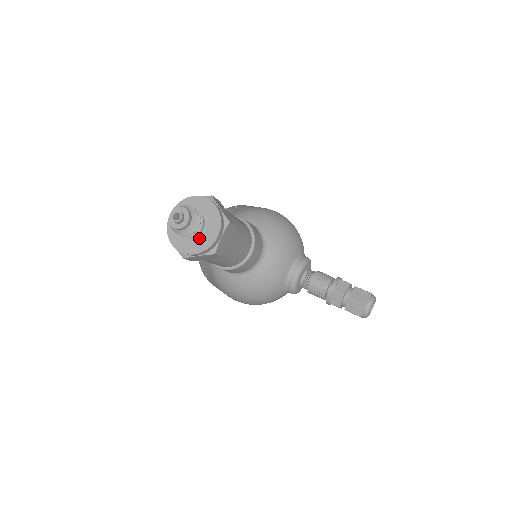
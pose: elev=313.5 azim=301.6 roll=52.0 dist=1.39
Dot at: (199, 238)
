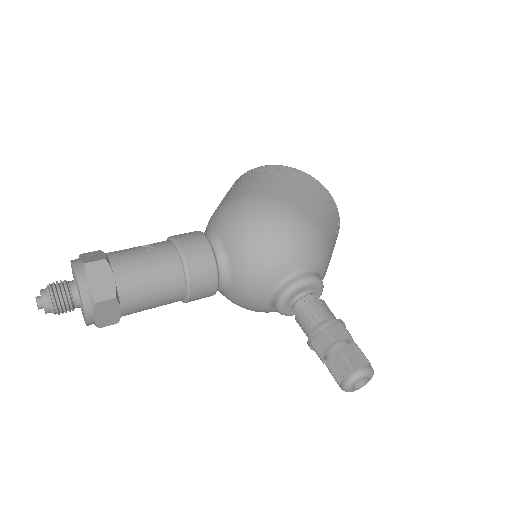
Dot at: (82, 310)
